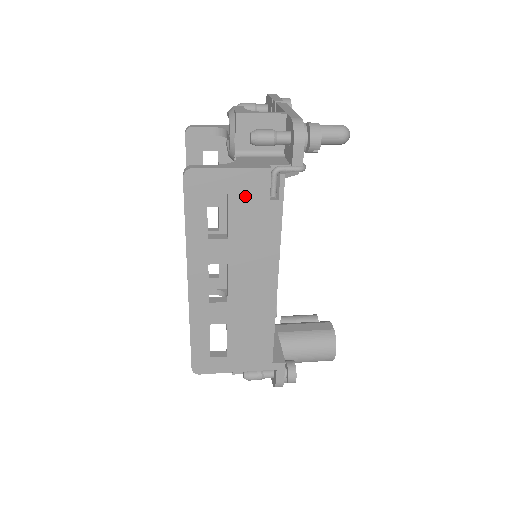
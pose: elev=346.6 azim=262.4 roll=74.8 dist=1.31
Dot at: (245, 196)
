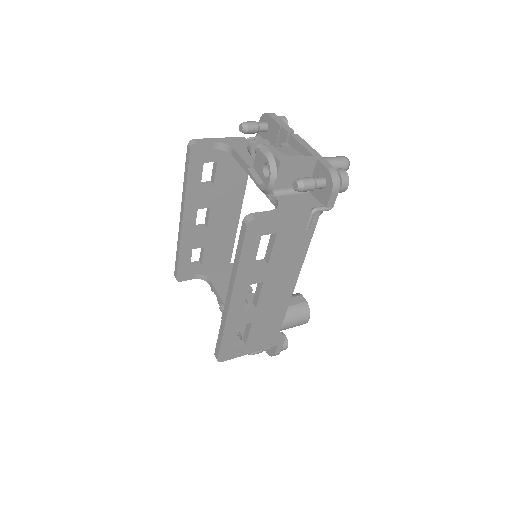
Dot at: (288, 233)
